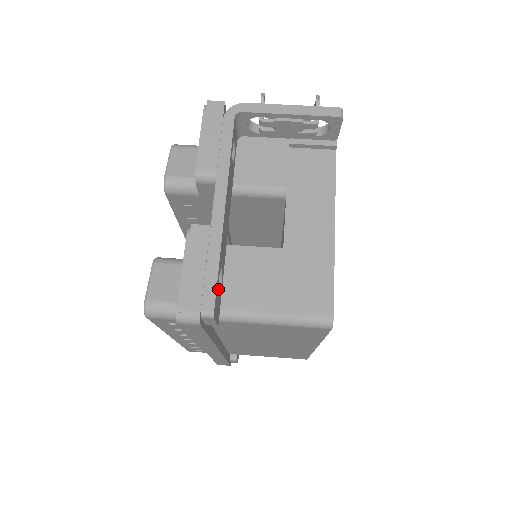
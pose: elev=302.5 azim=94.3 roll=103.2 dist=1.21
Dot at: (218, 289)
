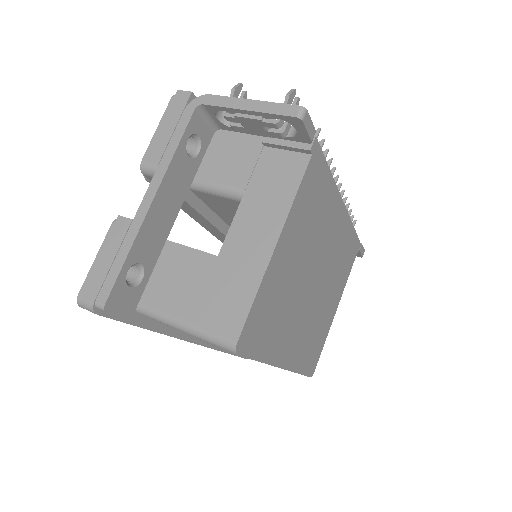
Dot at: (126, 284)
